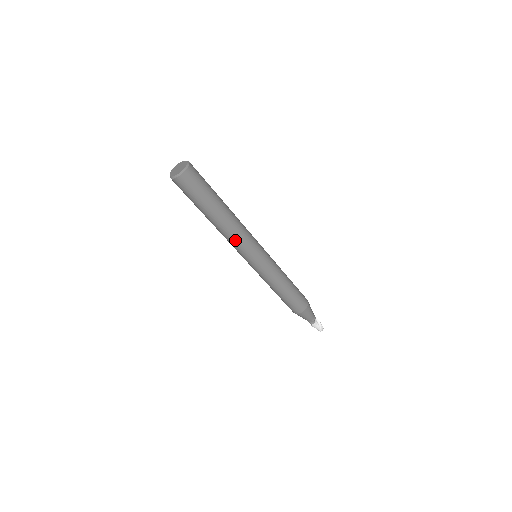
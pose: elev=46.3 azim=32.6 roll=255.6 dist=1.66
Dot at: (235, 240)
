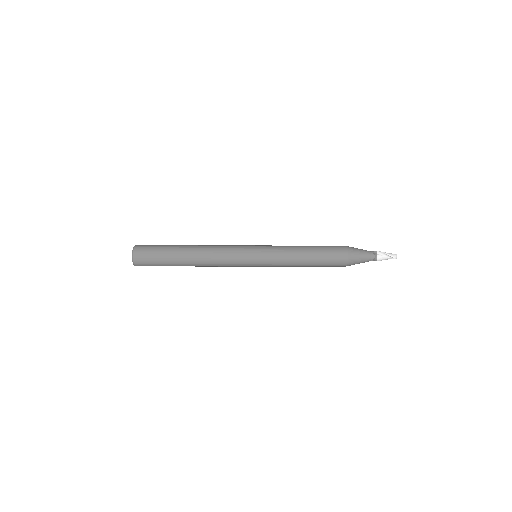
Dot at: (220, 265)
